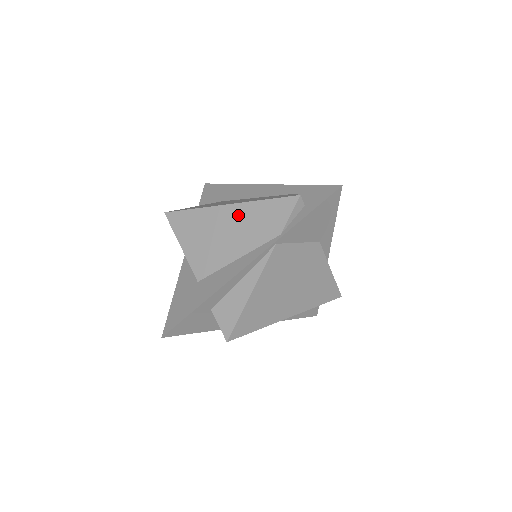
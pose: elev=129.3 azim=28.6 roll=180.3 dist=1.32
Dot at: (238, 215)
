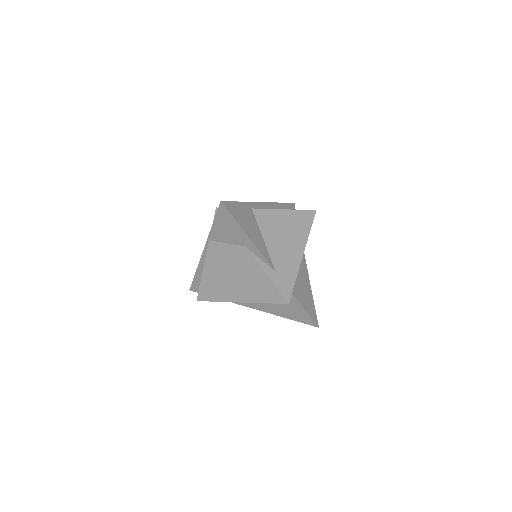
Dot at: occluded
